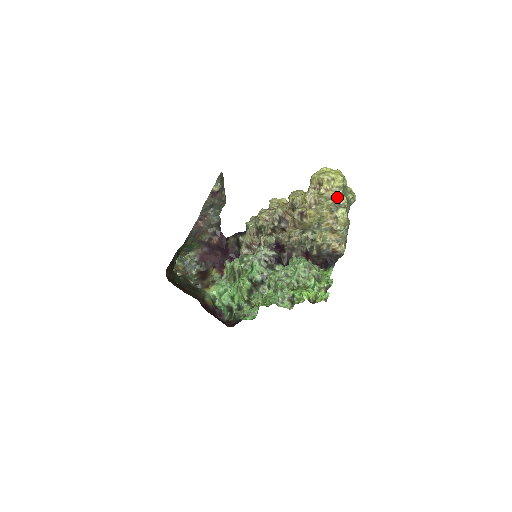
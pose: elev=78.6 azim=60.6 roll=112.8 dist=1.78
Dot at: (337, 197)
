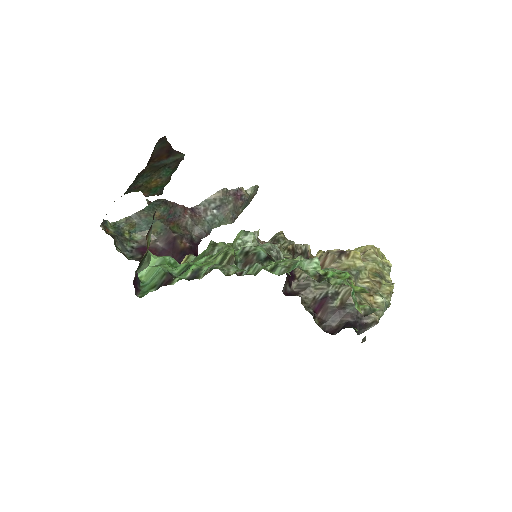
Dot at: (384, 270)
